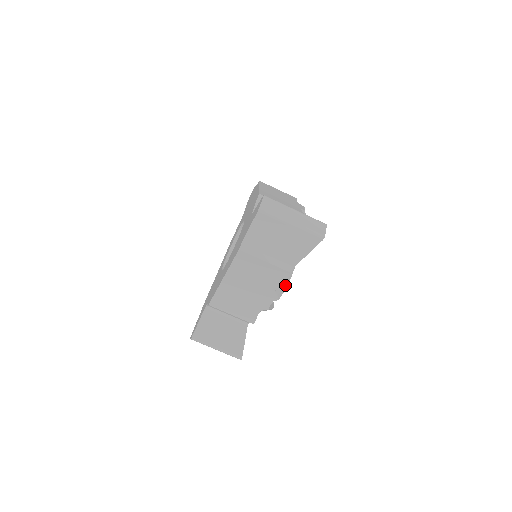
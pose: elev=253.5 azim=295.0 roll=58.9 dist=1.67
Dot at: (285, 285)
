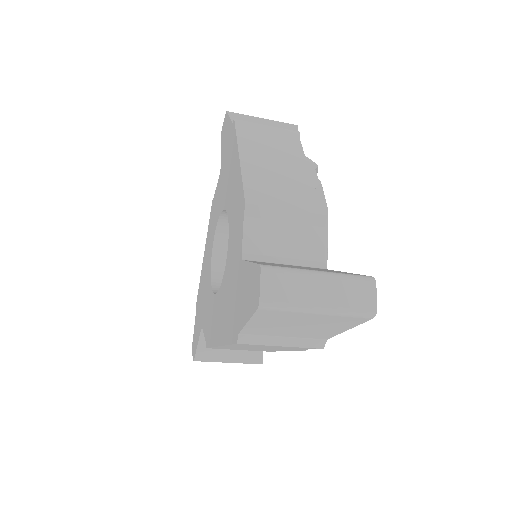
Dot at: occluded
